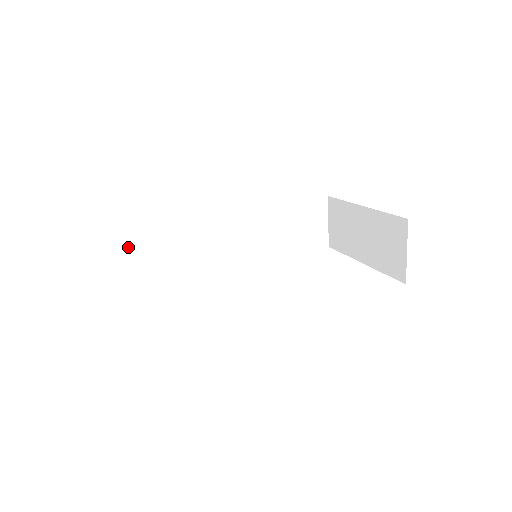
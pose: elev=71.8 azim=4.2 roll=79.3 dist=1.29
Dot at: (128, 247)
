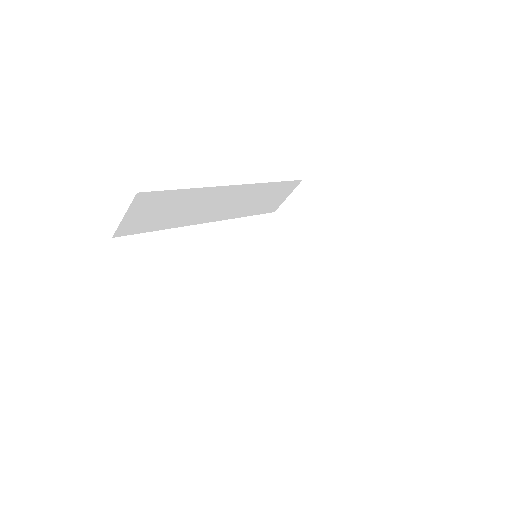
Dot at: (139, 207)
